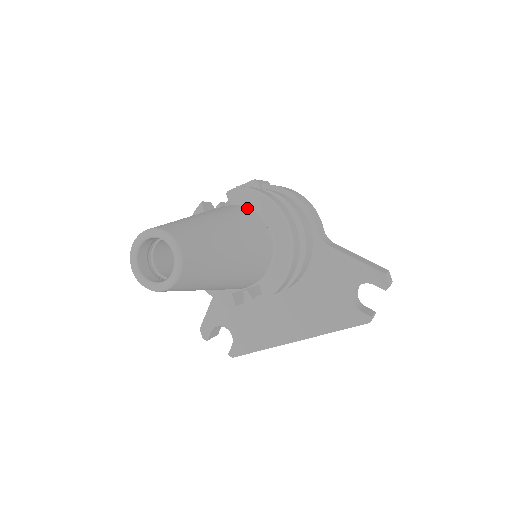
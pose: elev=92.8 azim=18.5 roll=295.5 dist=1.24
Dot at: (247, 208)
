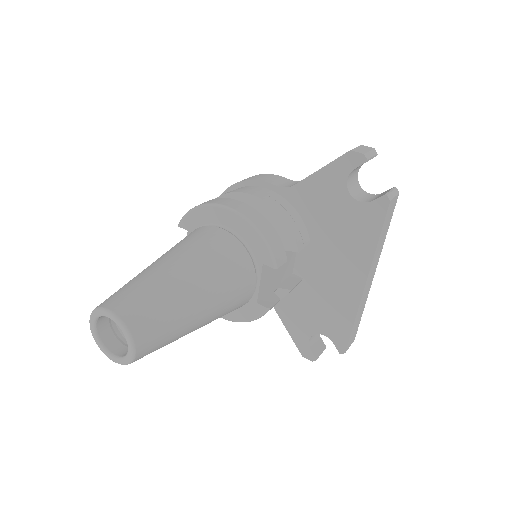
Dot at: occluded
